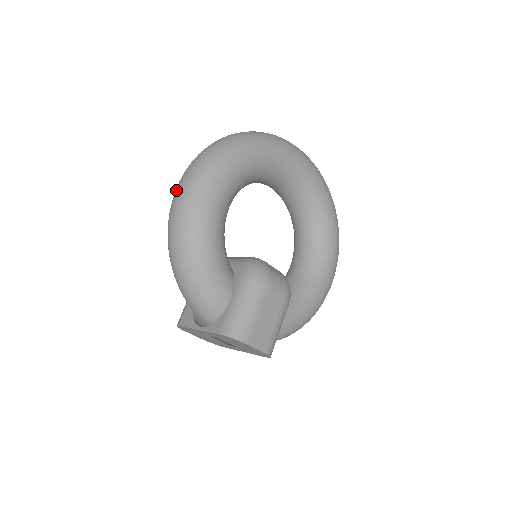
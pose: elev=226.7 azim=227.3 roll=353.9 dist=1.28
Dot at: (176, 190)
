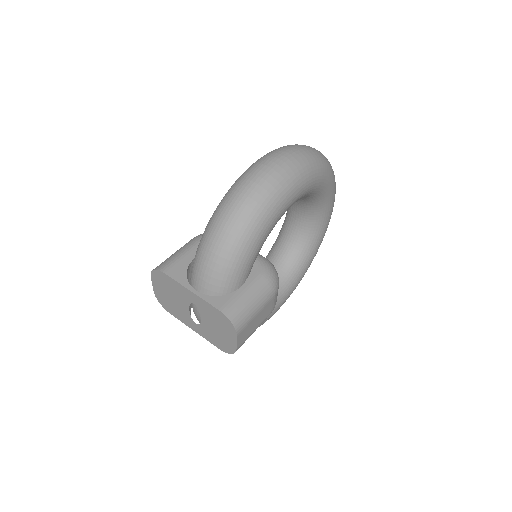
Dot at: (266, 162)
